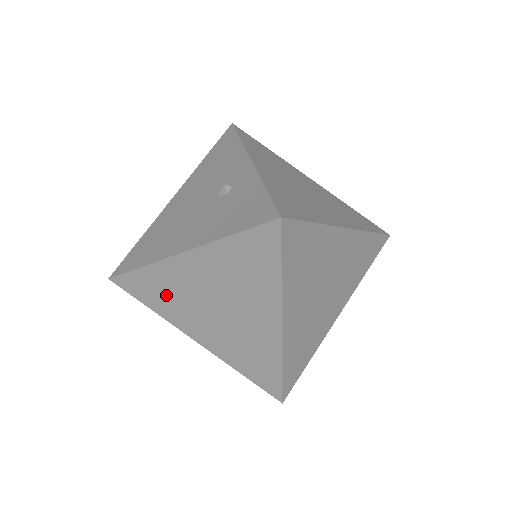
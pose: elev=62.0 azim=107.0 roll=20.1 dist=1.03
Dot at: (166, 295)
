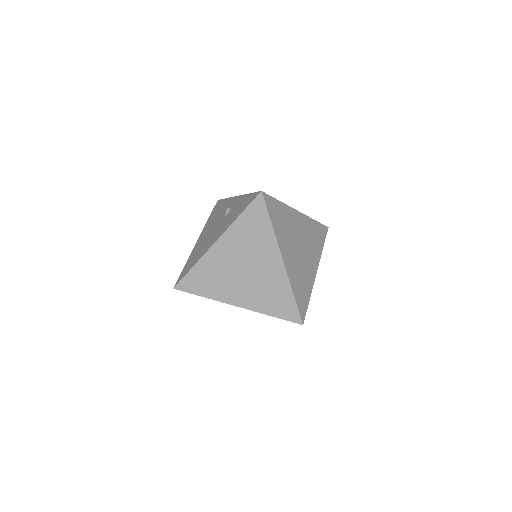
Dot at: (212, 279)
